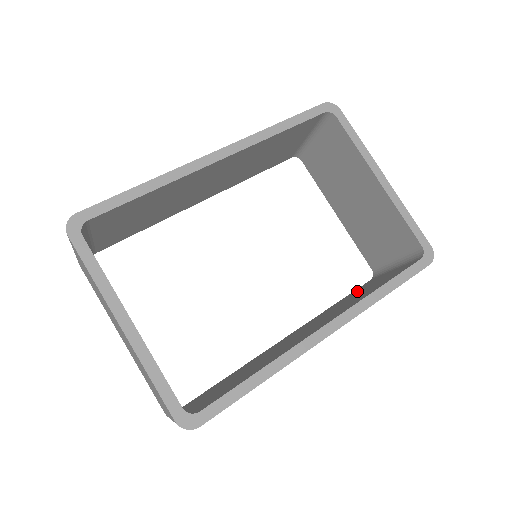
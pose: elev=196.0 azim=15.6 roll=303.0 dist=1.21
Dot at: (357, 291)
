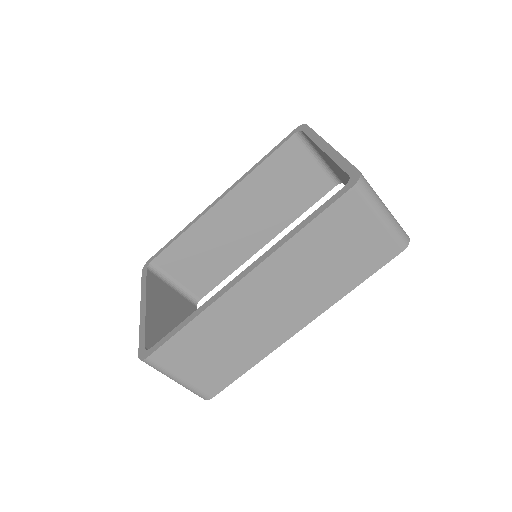
Dot at: occluded
